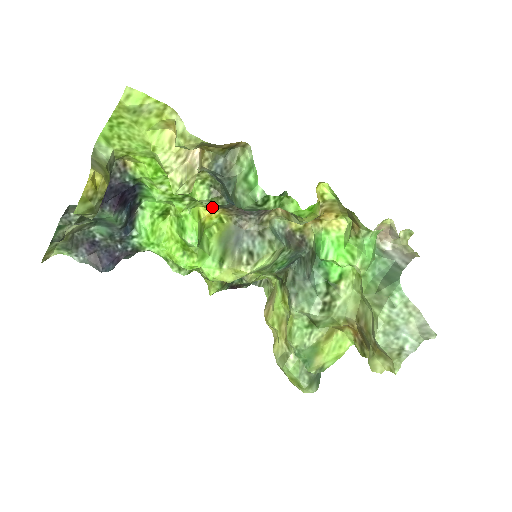
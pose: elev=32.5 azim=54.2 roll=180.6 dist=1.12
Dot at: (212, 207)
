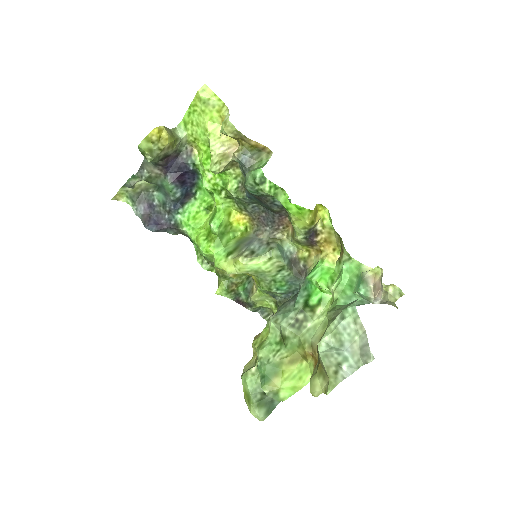
Dot at: (241, 211)
